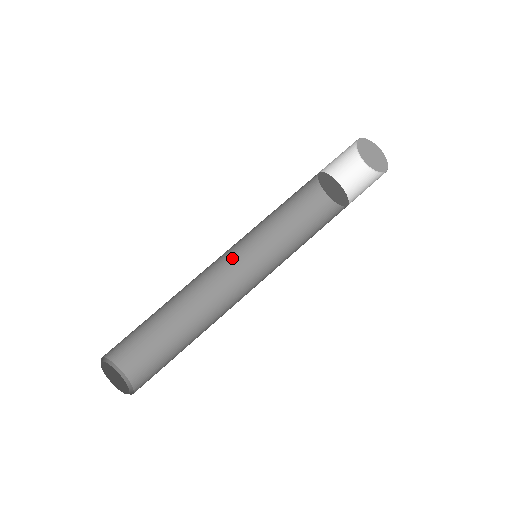
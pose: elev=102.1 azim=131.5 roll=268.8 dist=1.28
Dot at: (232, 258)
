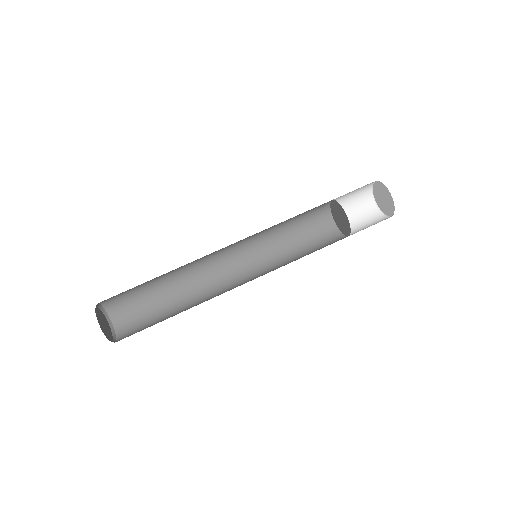
Dot at: (233, 246)
